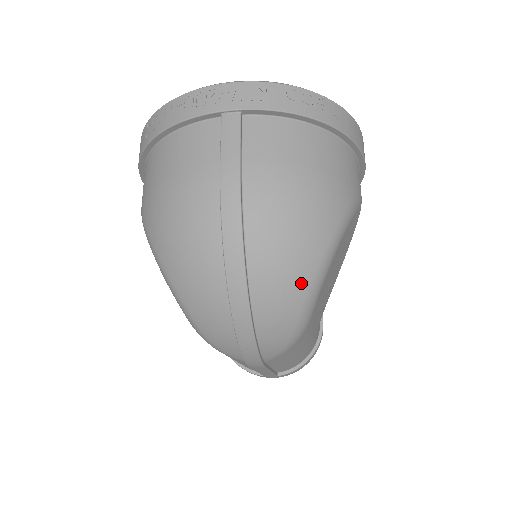
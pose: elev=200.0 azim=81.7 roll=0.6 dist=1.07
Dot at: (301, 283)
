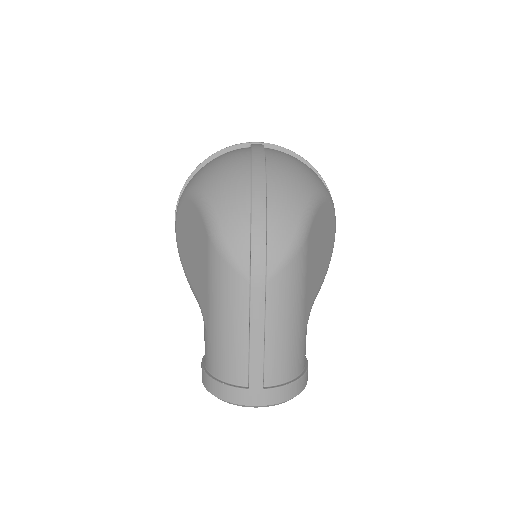
Dot at: (302, 194)
